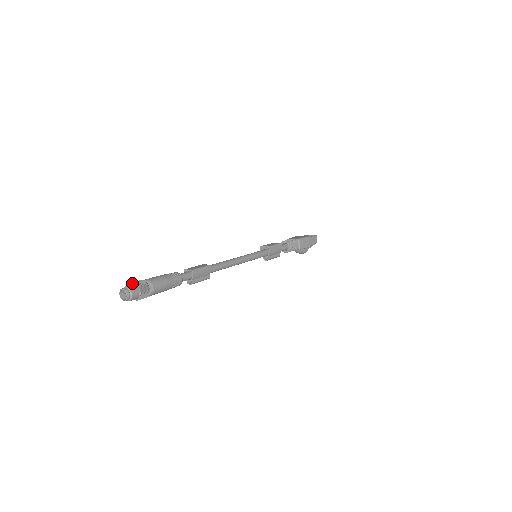
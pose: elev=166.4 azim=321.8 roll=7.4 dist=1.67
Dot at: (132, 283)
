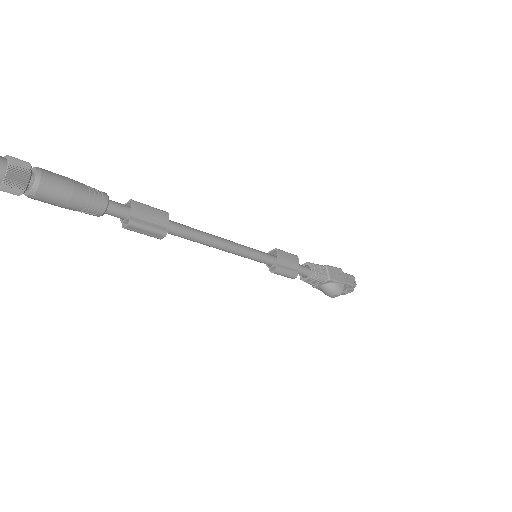
Dot at: occluded
